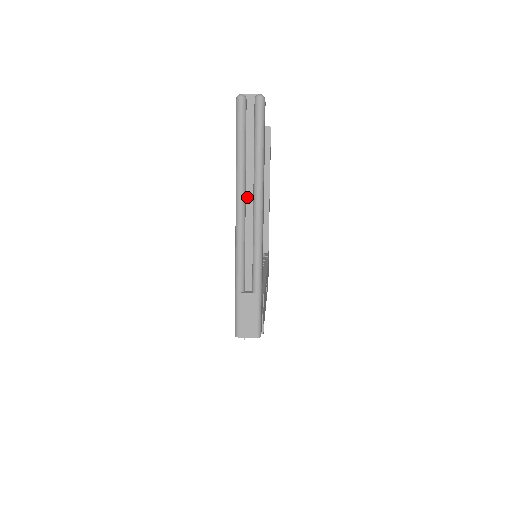
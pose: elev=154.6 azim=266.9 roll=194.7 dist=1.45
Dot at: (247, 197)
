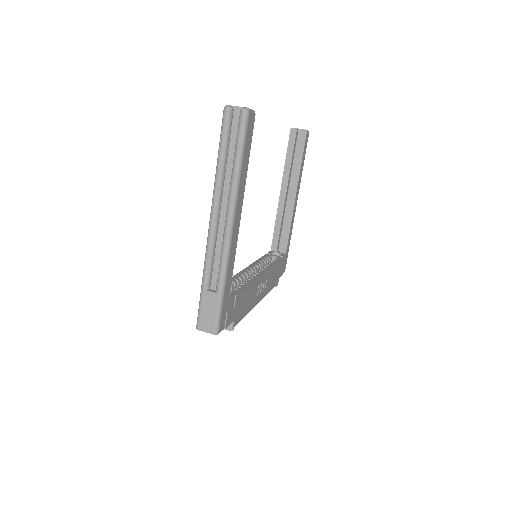
Dot at: (223, 203)
